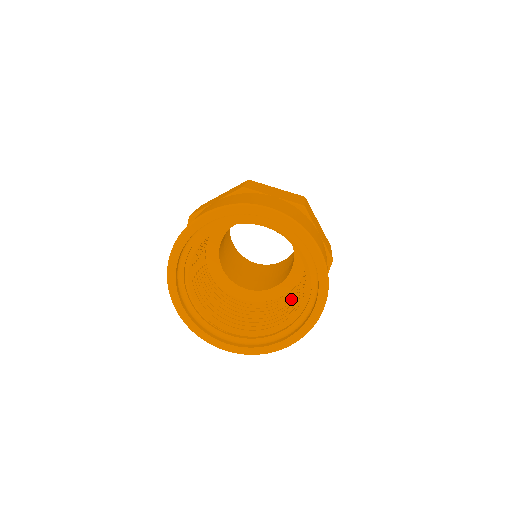
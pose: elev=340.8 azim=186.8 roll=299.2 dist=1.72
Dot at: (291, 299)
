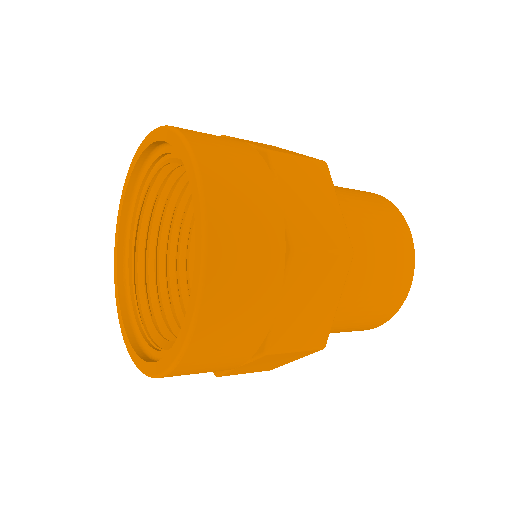
Dot at: occluded
